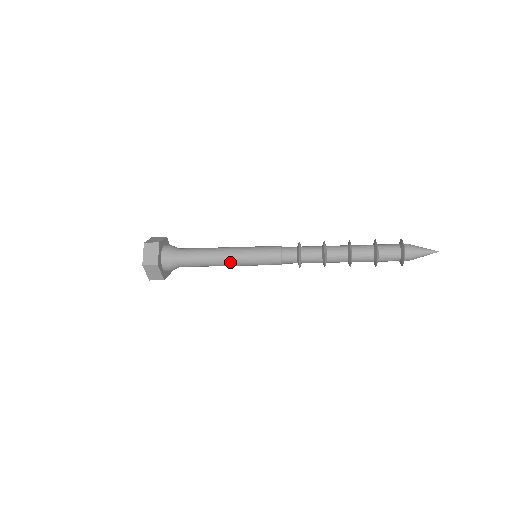
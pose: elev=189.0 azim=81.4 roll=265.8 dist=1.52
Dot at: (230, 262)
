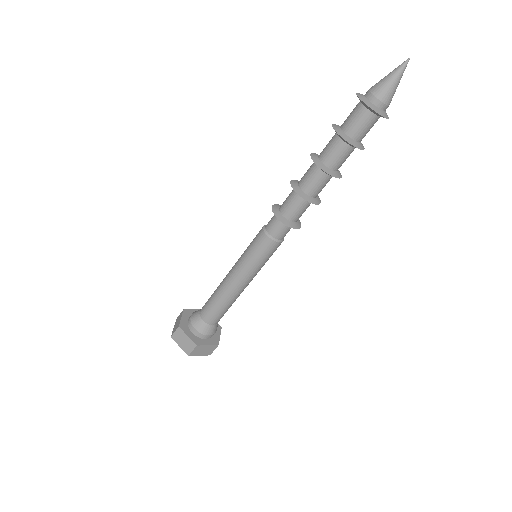
Dot at: (233, 278)
